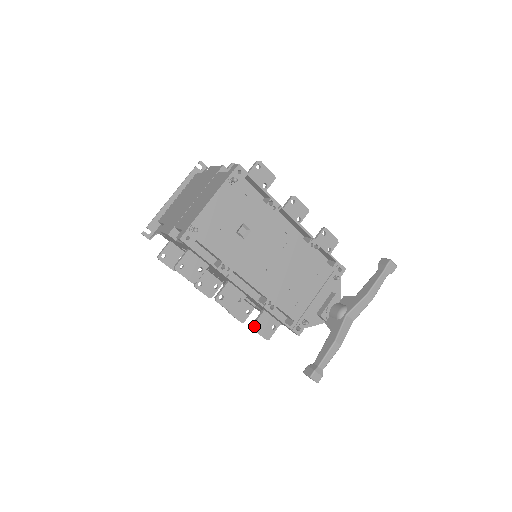
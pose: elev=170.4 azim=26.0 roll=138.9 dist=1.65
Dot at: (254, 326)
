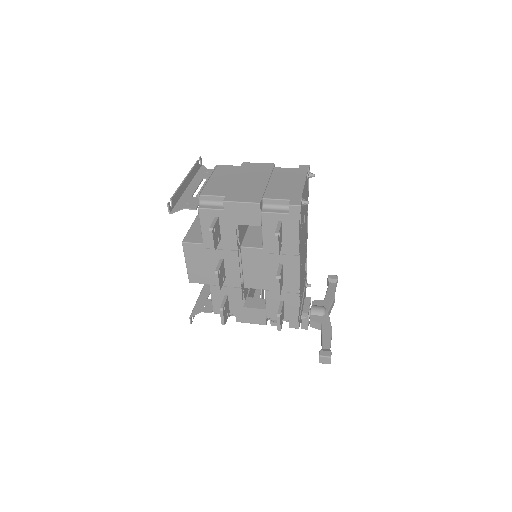
Dot at: occluded
